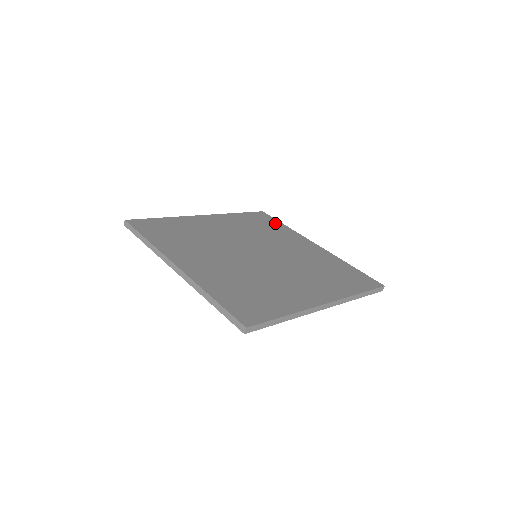
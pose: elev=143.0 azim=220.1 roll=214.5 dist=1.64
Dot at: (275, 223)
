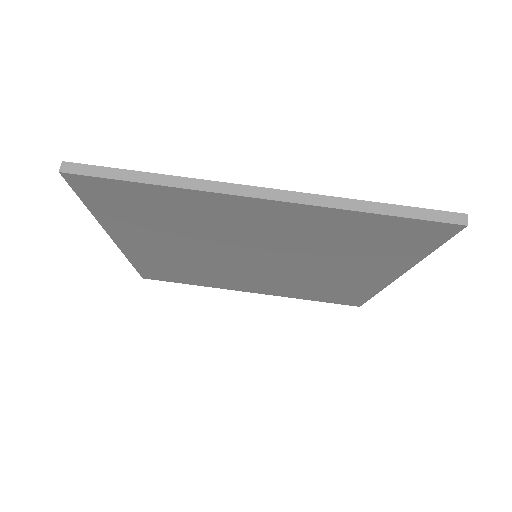
Dot at: occluded
